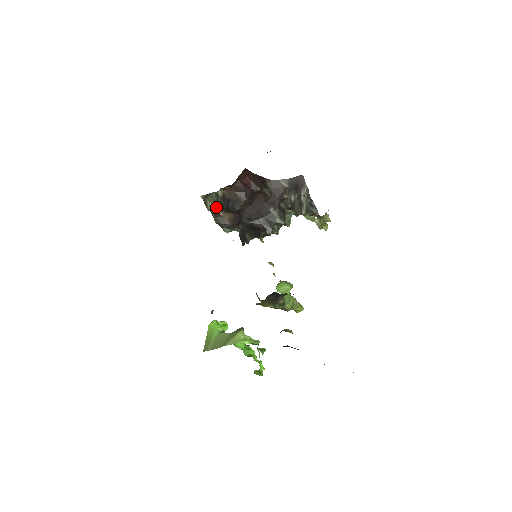
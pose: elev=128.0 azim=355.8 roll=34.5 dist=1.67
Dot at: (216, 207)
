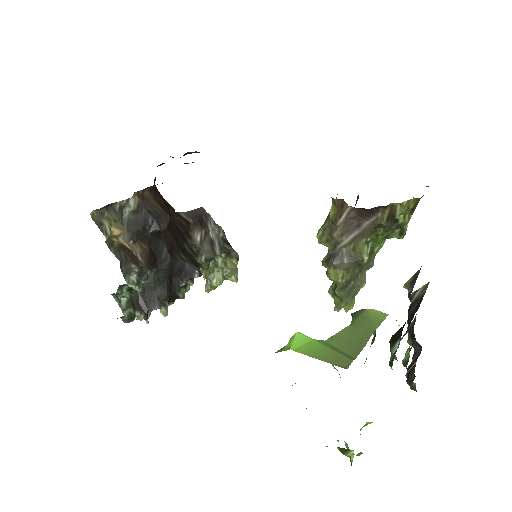
Dot at: (120, 232)
